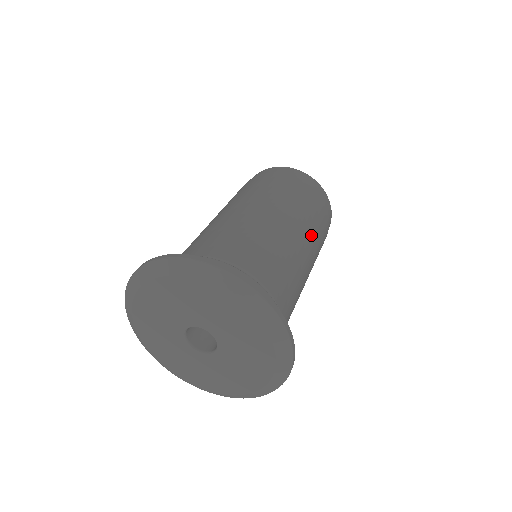
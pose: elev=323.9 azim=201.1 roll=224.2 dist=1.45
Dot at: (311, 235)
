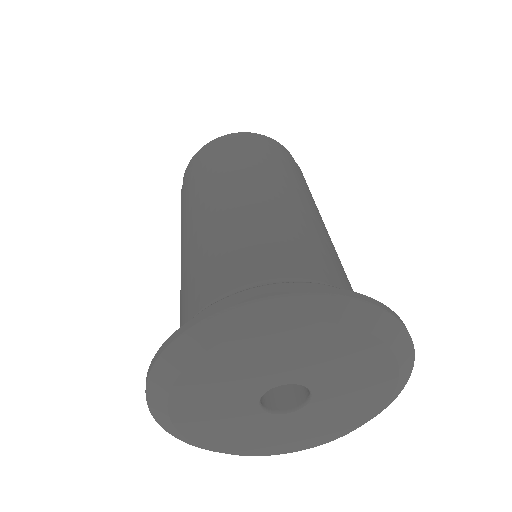
Dot at: occluded
